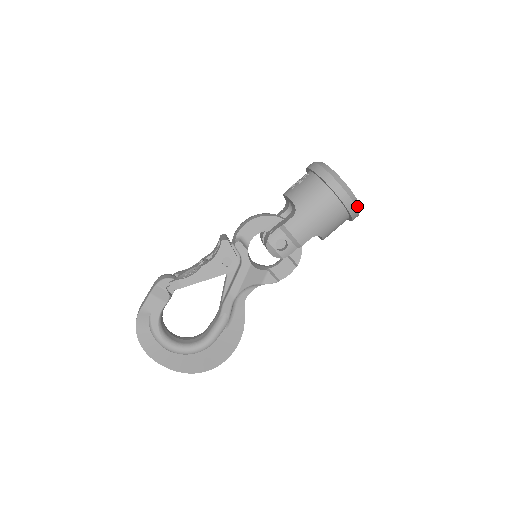
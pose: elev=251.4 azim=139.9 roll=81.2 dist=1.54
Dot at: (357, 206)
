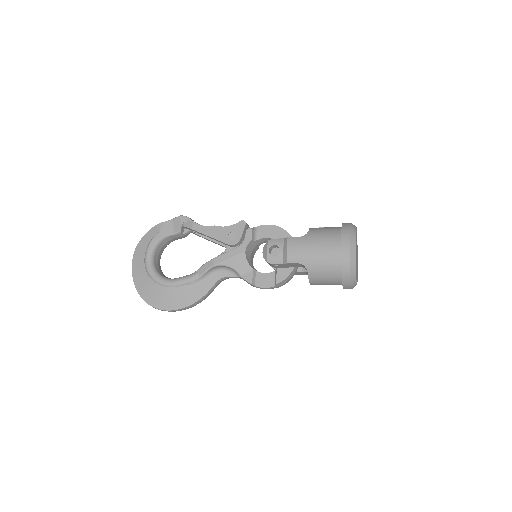
Dot at: (352, 268)
